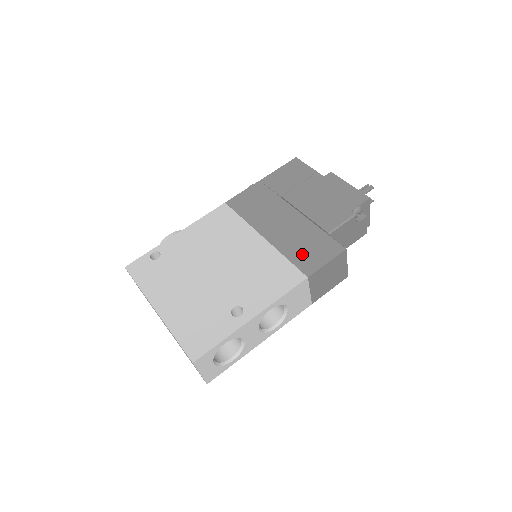
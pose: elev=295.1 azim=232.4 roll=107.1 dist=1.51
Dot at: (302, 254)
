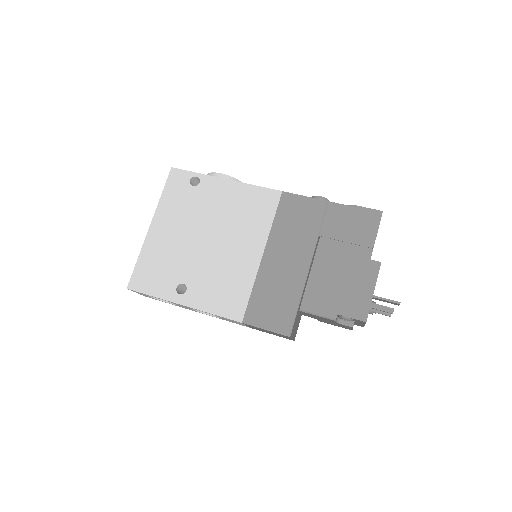
Dot at: (263, 302)
